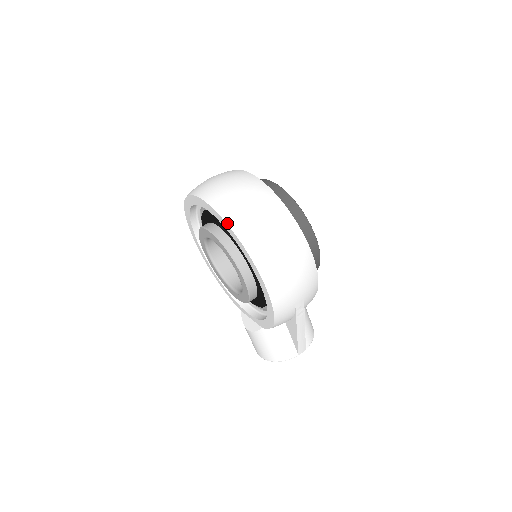
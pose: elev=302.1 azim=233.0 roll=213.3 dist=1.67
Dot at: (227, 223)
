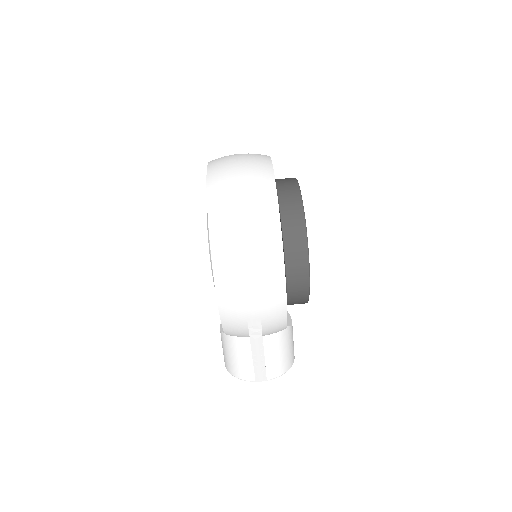
Dot at: (207, 198)
